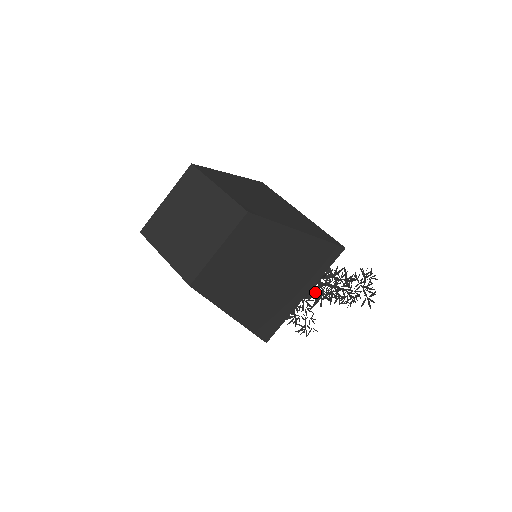
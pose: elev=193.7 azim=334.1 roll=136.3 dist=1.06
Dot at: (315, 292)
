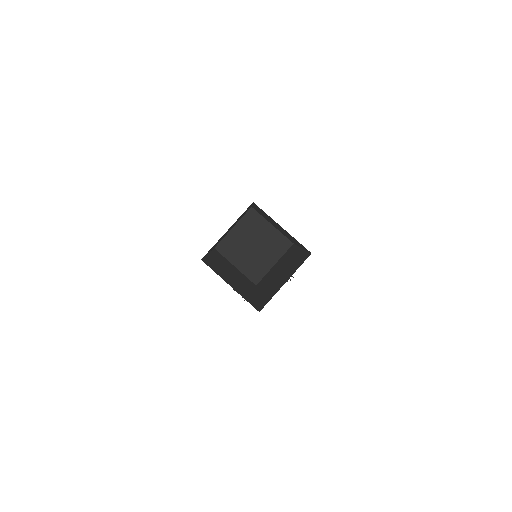
Dot at: occluded
